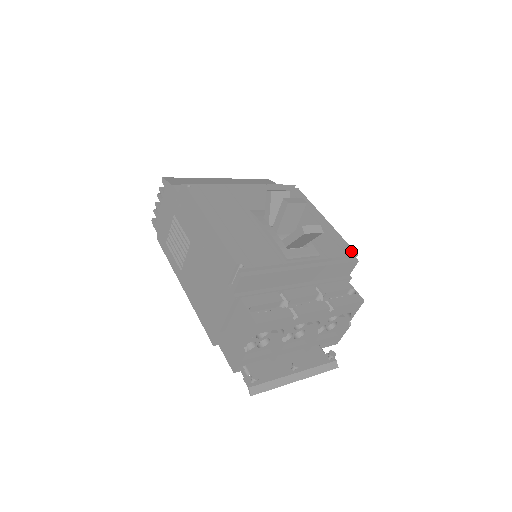
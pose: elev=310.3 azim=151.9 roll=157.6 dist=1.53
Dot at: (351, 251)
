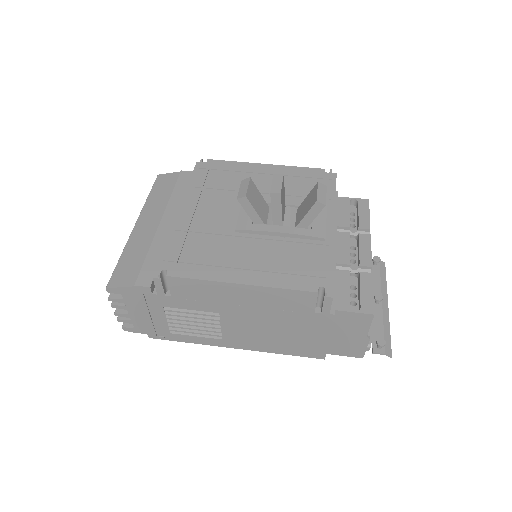
Dot at: (325, 172)
